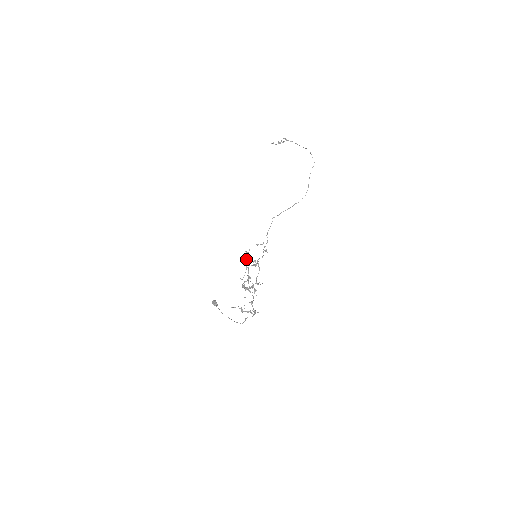
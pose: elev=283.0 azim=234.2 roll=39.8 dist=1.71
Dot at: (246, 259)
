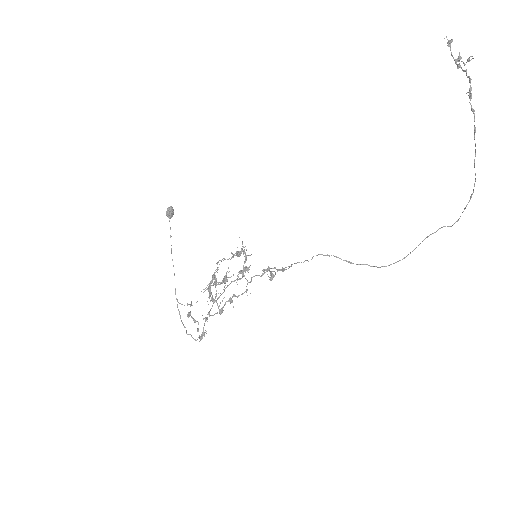
Dot at: (239, 254)
